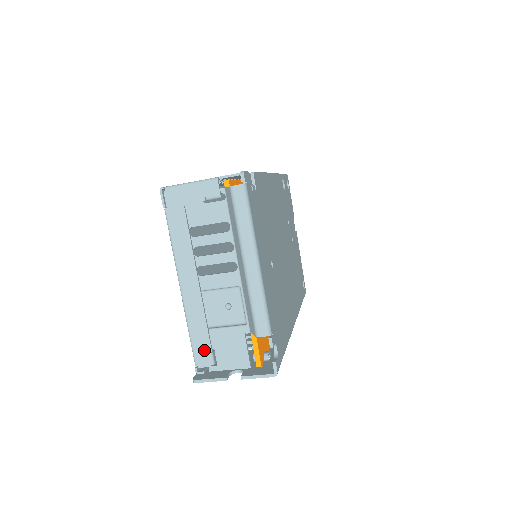
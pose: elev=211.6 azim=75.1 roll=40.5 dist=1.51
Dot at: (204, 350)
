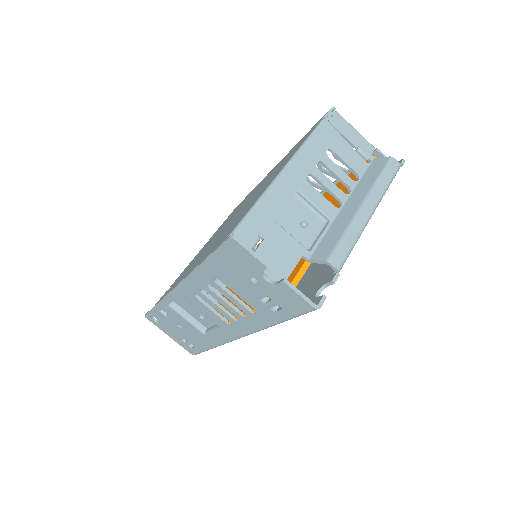
Dot at: (256, 229)
